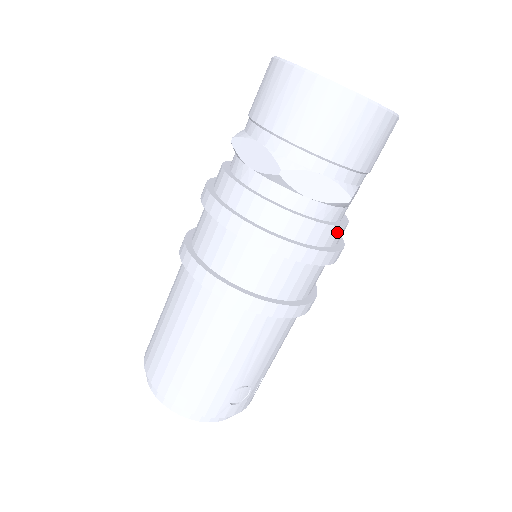
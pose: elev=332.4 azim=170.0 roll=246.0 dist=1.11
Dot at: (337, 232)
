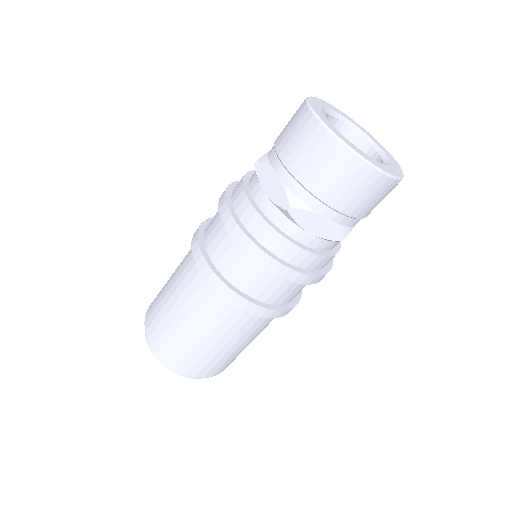
Dot at: occluded
